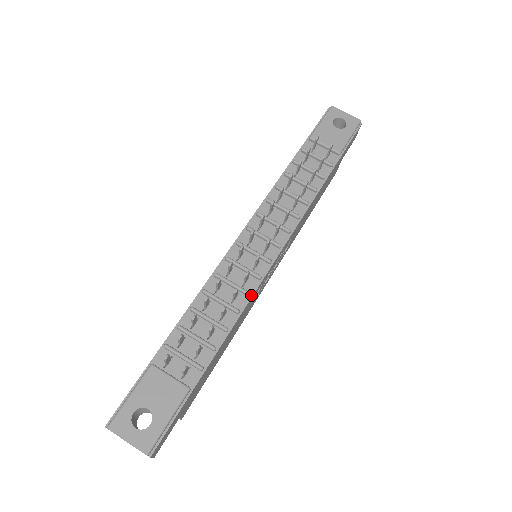
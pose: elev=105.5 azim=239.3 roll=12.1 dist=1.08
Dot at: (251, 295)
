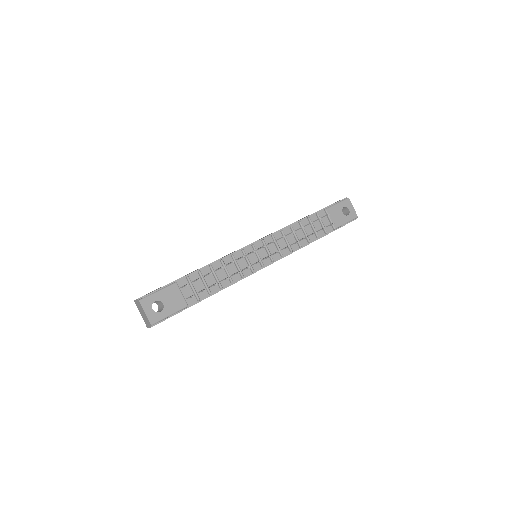
Dot at: (243, 278)
